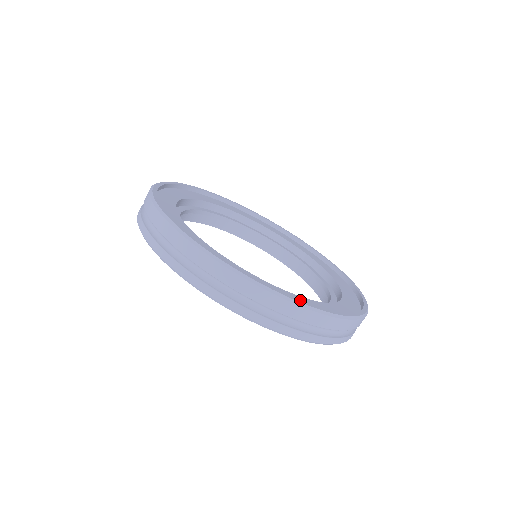
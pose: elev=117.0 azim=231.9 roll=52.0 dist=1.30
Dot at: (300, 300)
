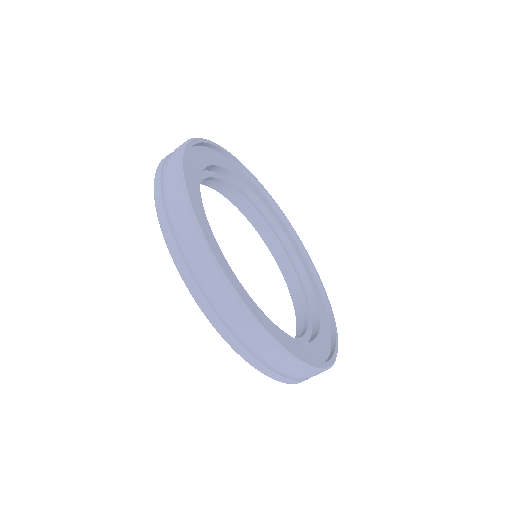
Dot at: occluded
